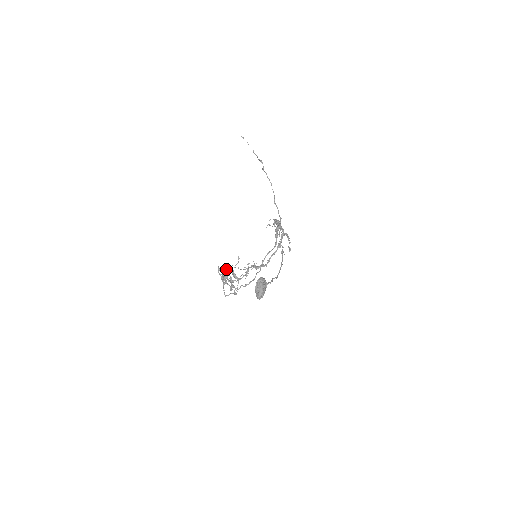
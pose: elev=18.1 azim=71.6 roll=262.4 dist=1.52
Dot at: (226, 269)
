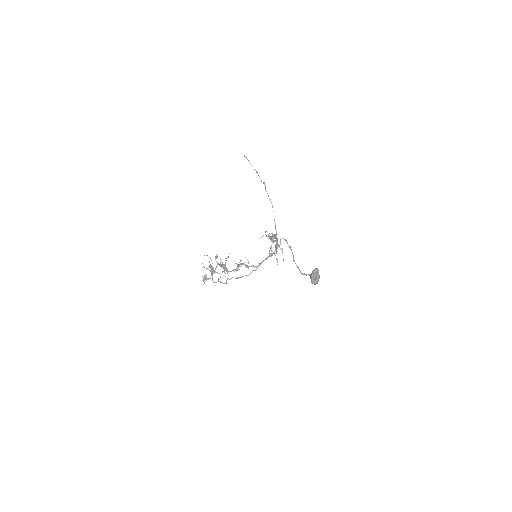
Dot at: (211, 260)
